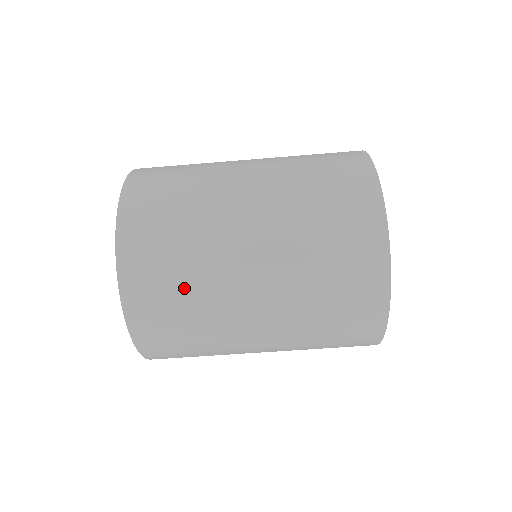
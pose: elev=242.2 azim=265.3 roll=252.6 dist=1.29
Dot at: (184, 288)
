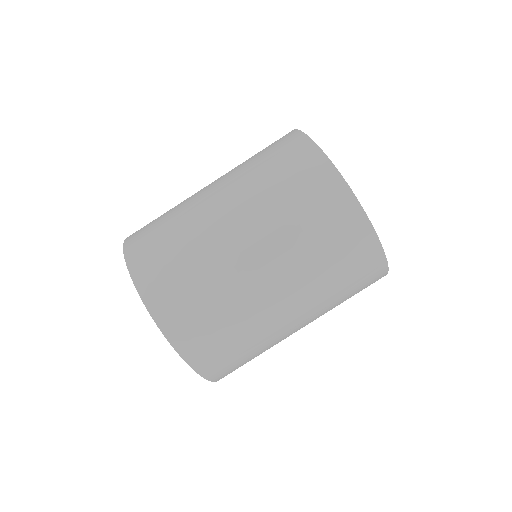
Dot at: (166, 218)
